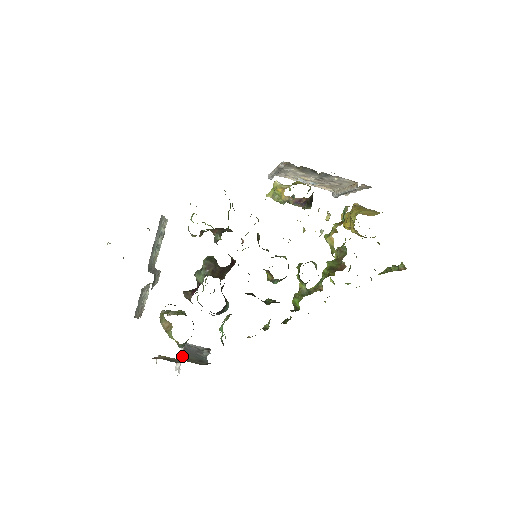
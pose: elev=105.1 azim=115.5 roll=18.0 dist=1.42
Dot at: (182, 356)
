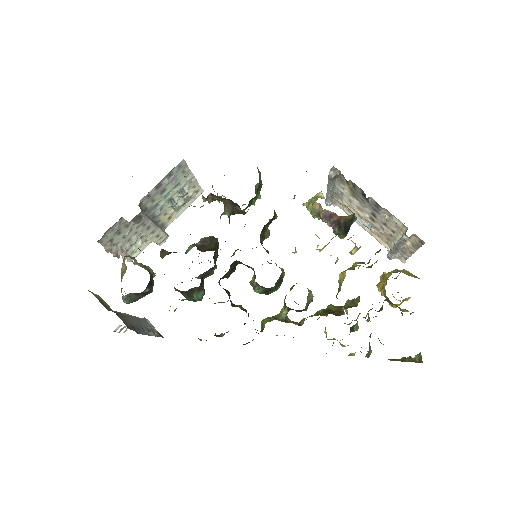
Dot at: (120, 312)
